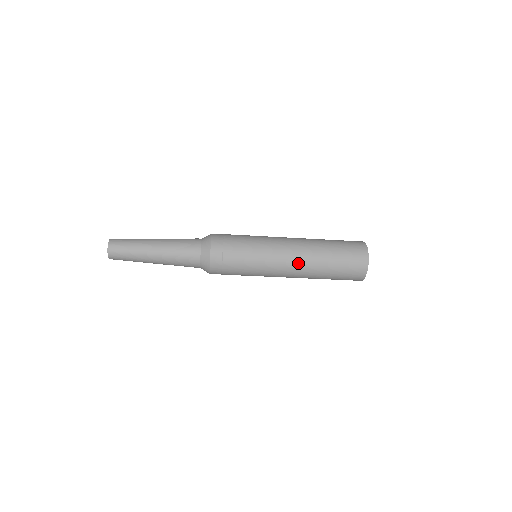
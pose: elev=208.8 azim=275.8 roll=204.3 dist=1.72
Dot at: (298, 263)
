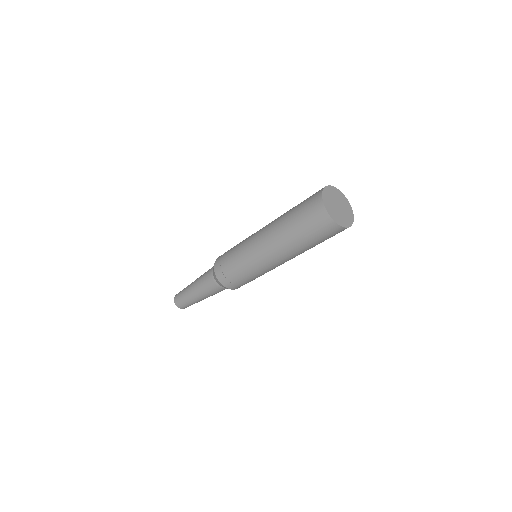
Dot at: (271, 246)
